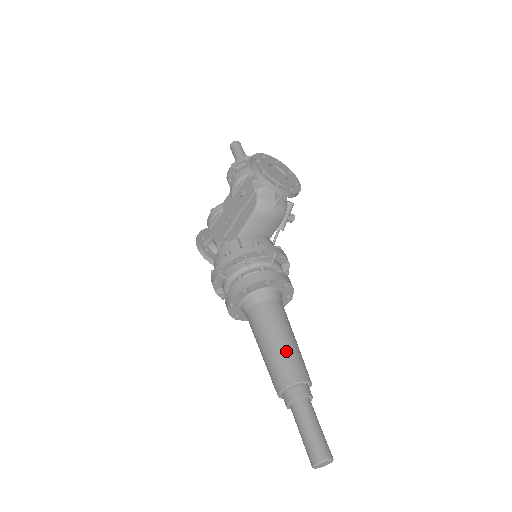
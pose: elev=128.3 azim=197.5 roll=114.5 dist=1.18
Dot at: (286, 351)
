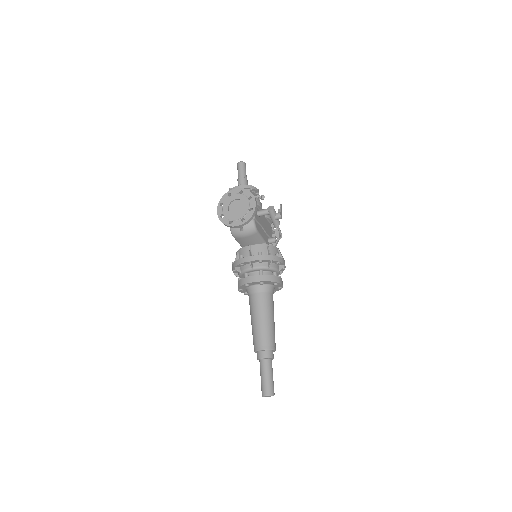
Dot at: (255, 330)
